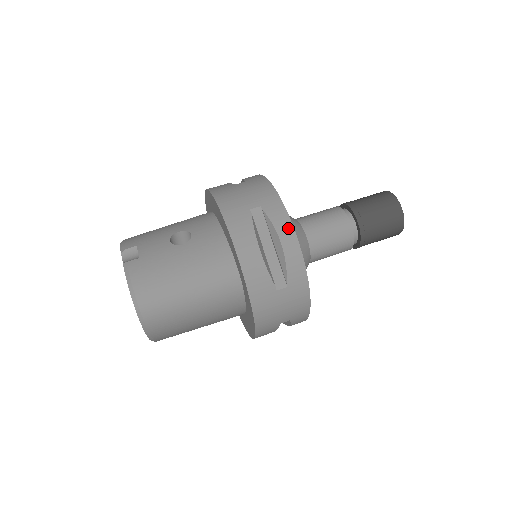
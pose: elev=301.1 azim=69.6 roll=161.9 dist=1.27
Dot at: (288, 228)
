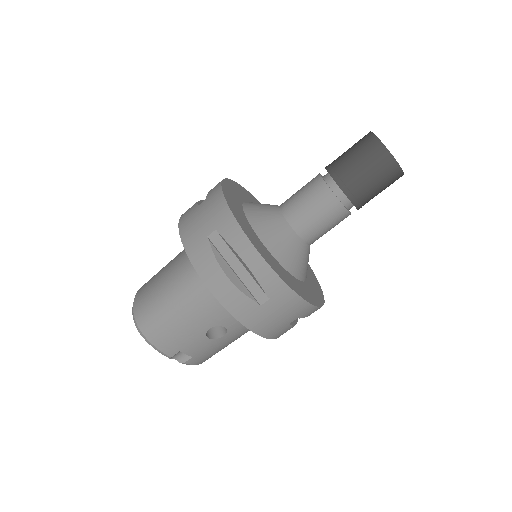
Dot at: occluded
